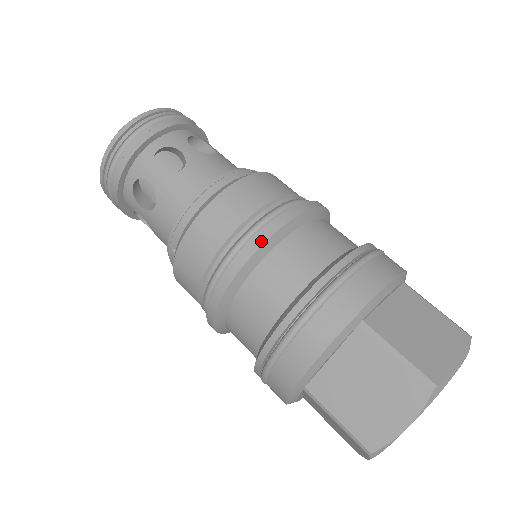
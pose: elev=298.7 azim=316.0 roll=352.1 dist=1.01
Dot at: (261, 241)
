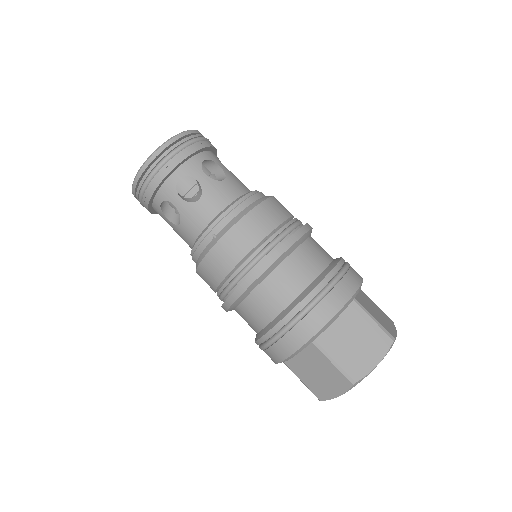
Dot at: (296, 238)
